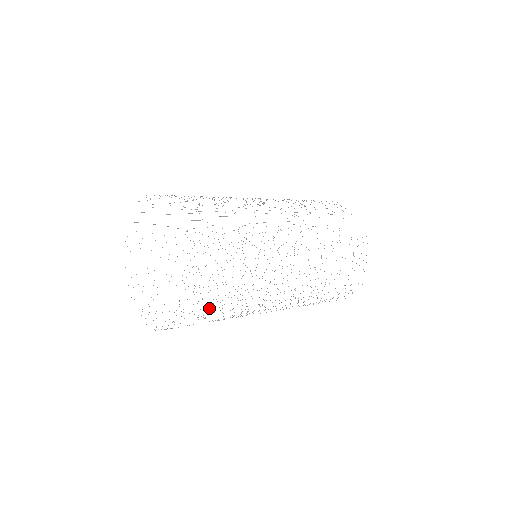
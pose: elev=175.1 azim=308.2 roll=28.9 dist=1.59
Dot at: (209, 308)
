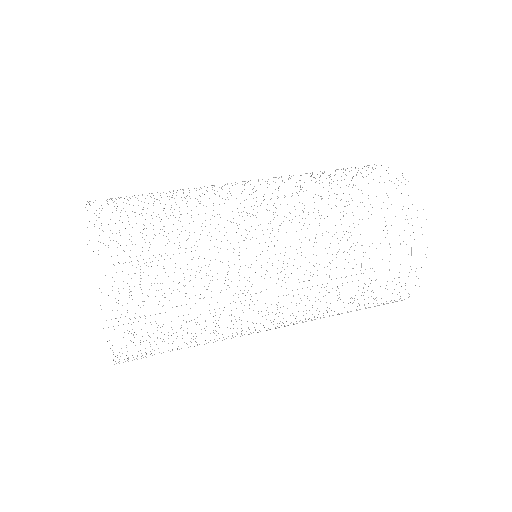
Dot at: occluded
